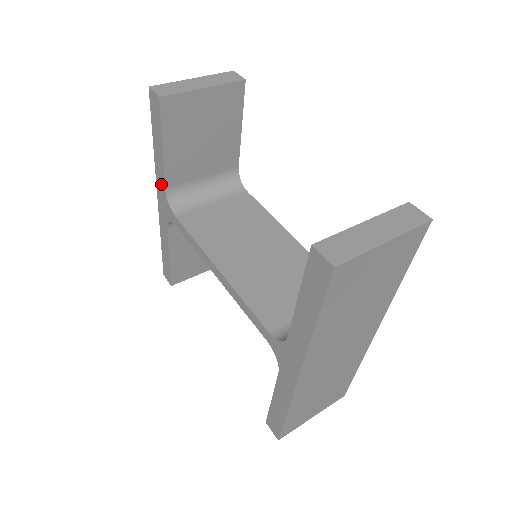
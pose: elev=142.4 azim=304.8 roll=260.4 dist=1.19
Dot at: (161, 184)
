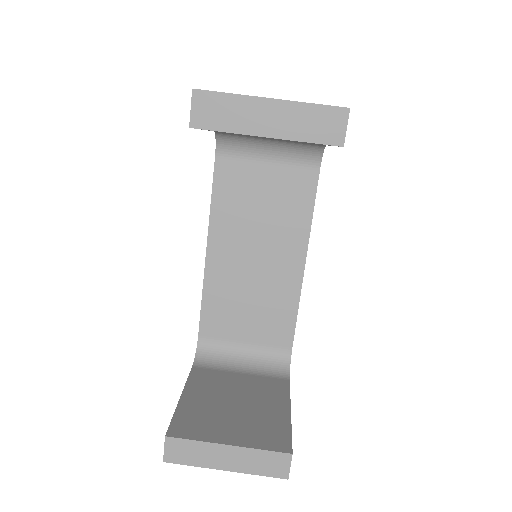
Dot at: occluded
